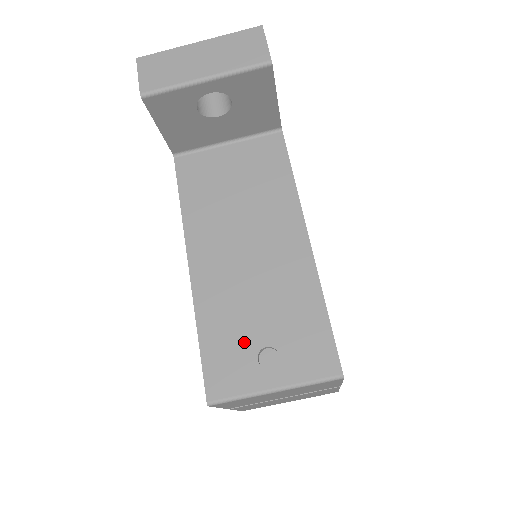
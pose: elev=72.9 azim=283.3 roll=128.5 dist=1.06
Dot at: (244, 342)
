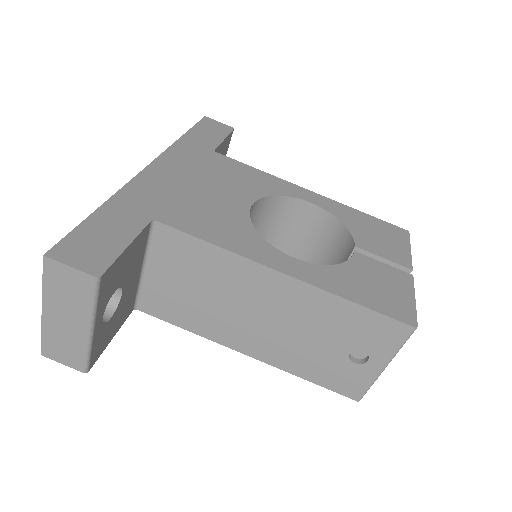
Dot at: (334, 362)
